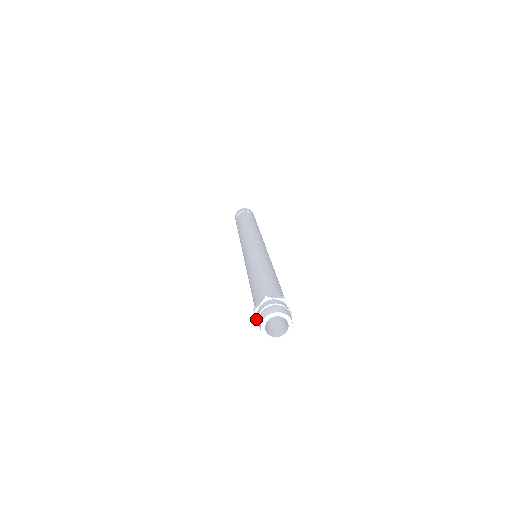
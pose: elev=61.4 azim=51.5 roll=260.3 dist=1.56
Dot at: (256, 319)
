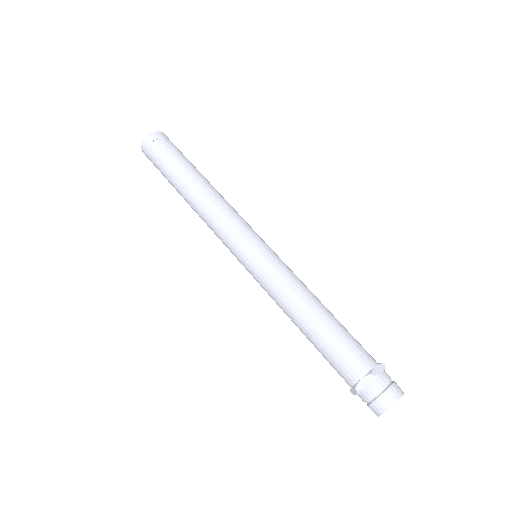
Dot at: occluded
